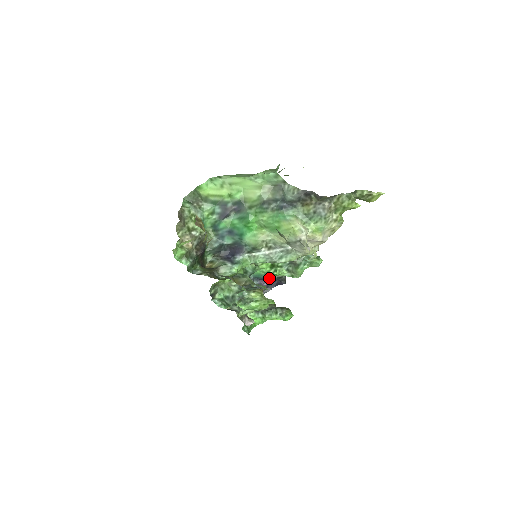
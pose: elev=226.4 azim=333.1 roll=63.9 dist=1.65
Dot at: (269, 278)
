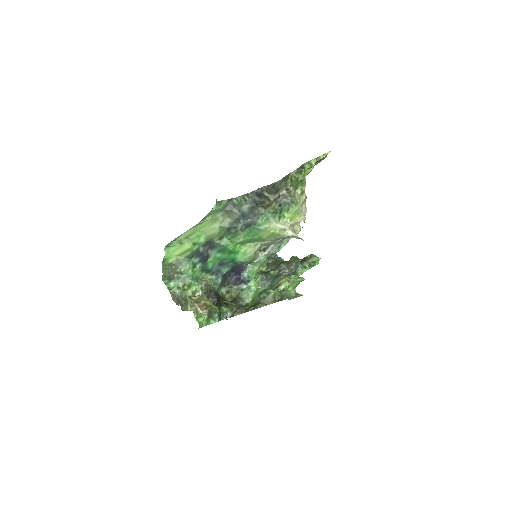
Dot at: occluded
